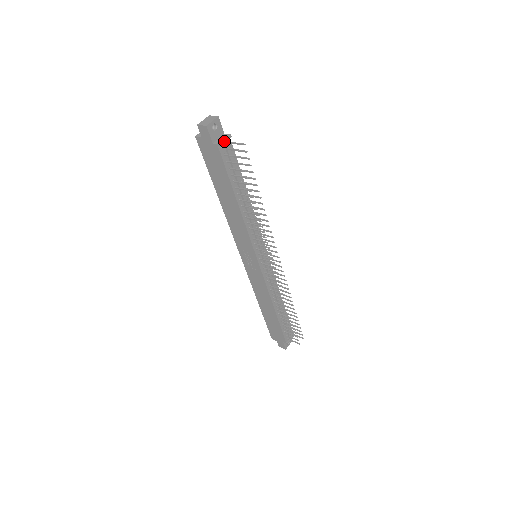
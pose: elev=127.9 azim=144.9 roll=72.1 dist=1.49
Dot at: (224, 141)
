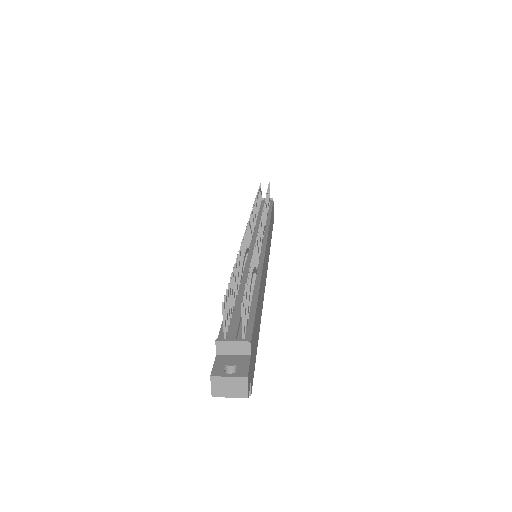
Dot at: (264, 198)
